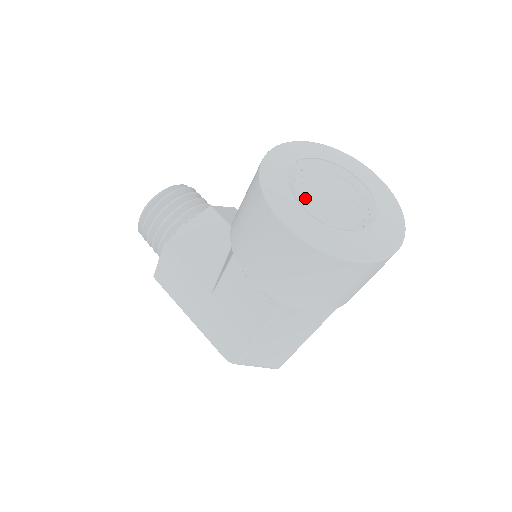
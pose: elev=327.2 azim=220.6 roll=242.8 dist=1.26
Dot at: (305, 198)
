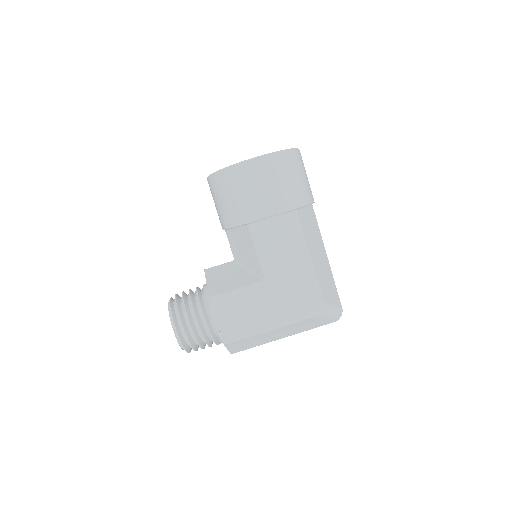
Dot at: occluded
